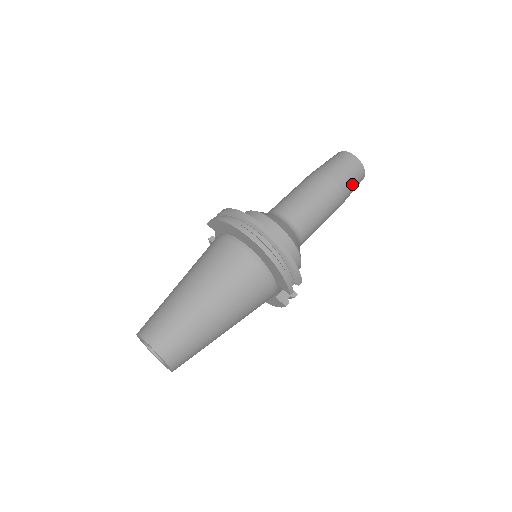
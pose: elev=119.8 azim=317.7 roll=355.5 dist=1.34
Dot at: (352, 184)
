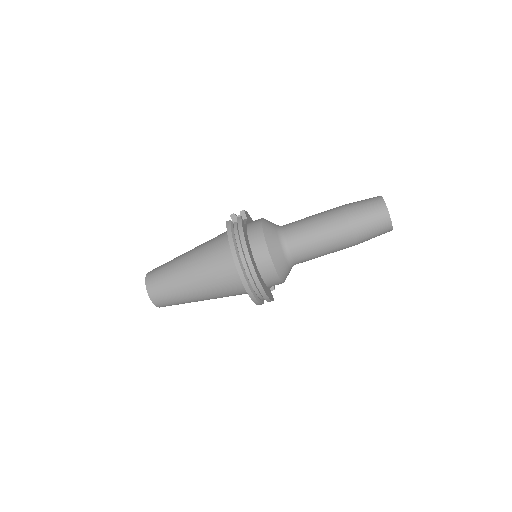
Dot at: (371, 238)
